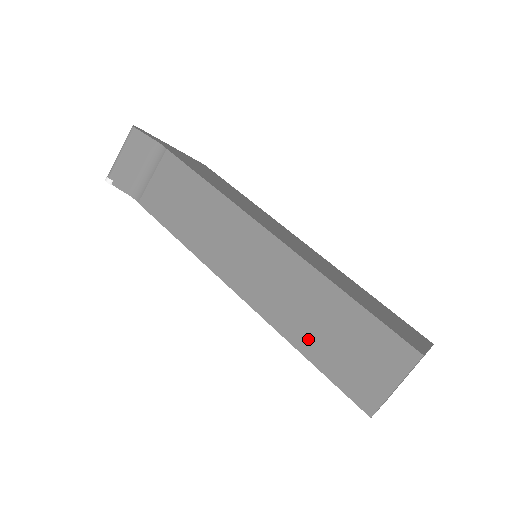
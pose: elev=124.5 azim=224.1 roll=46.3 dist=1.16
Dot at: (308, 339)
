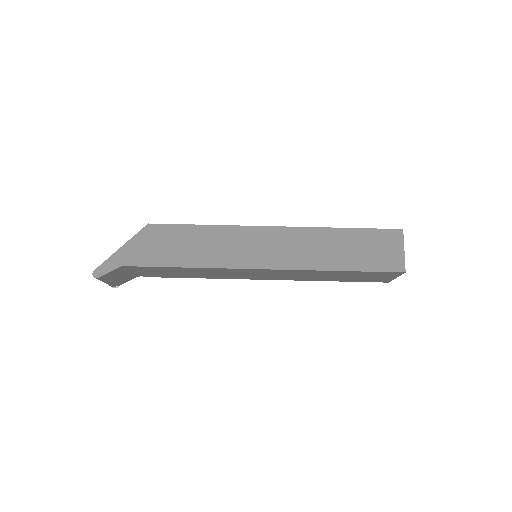
Dot at: (331, 279)
